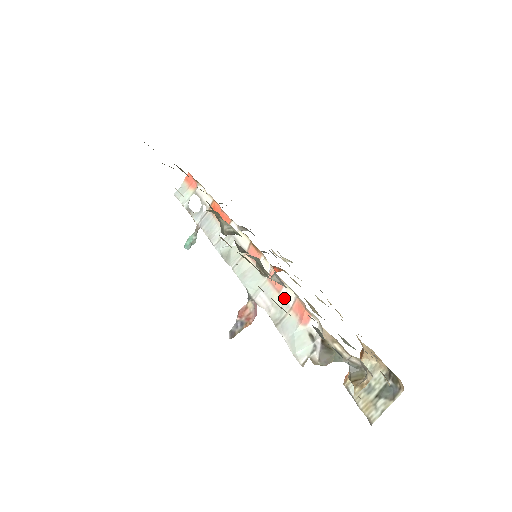
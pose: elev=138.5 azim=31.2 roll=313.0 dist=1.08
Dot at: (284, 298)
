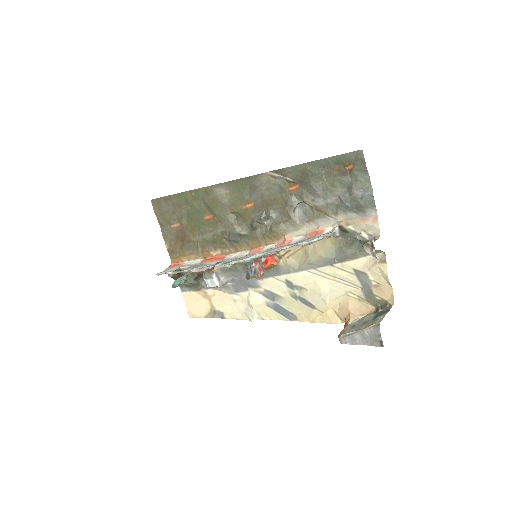
Dot at: (295, 242)
